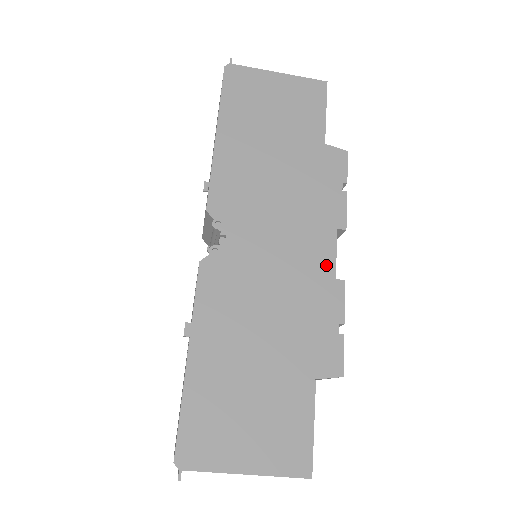
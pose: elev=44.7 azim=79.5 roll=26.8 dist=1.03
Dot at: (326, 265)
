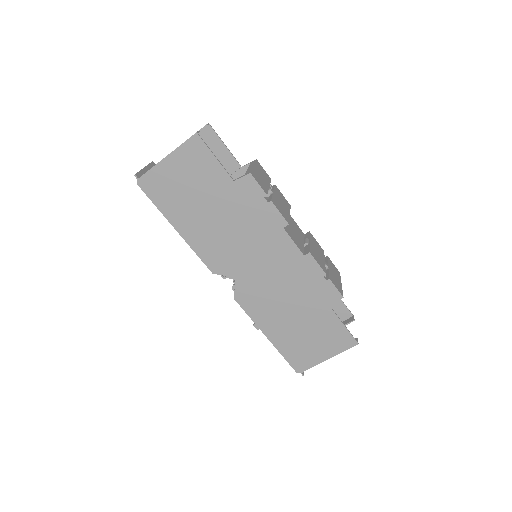
Dot at: (293, 253)
